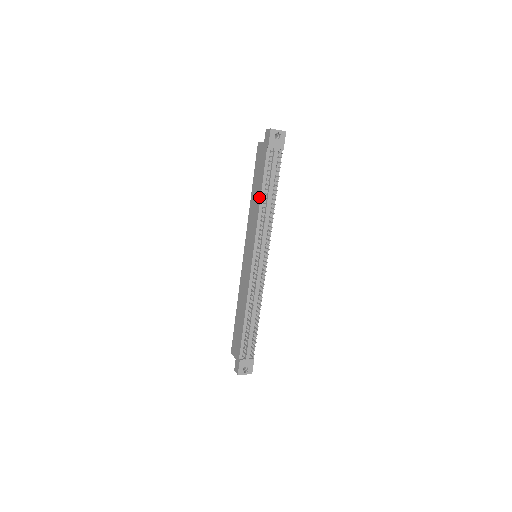
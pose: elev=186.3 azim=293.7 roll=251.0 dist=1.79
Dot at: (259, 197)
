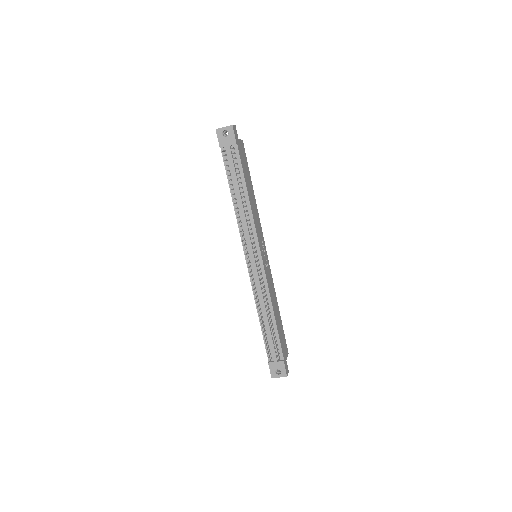
Dot at: (232, 198)
